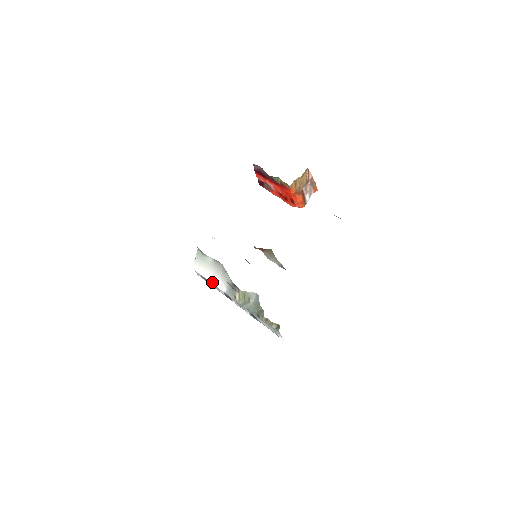
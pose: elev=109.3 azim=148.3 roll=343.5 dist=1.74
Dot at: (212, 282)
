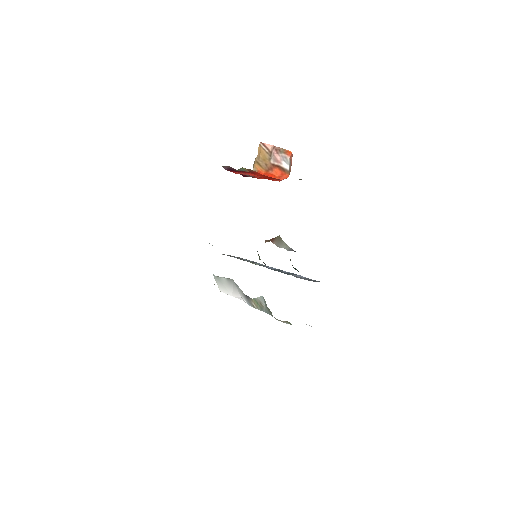
Dot at: occluded
